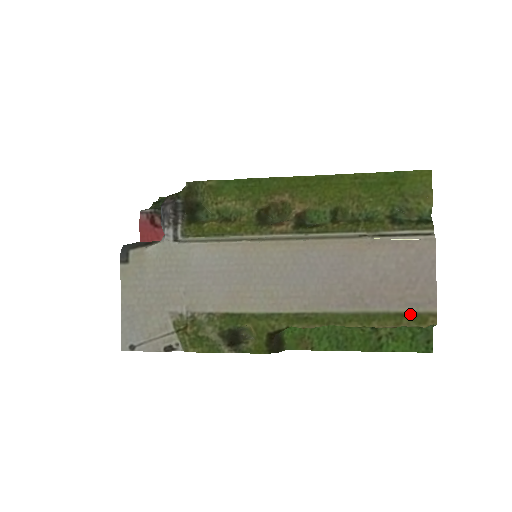
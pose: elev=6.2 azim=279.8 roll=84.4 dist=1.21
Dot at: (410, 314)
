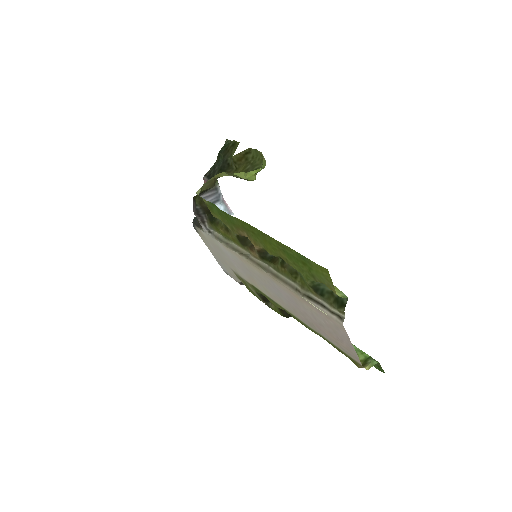
Dot at: (346, 354)
